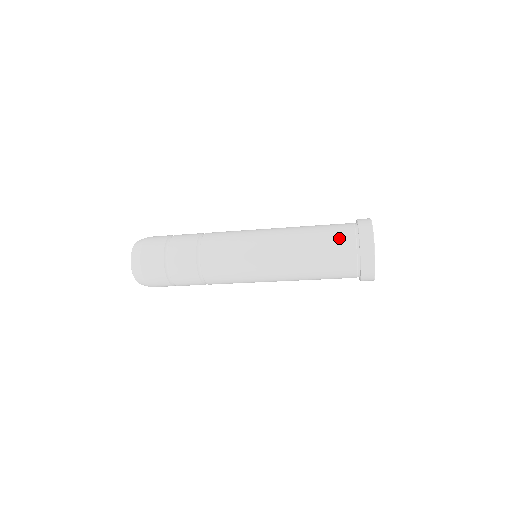
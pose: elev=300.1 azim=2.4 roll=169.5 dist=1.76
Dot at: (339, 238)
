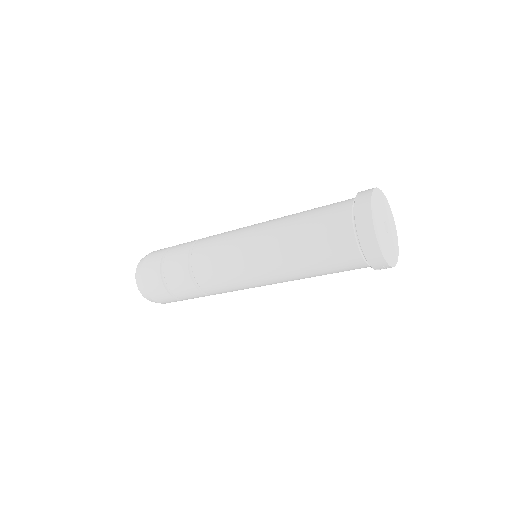
Dot at: (333, 229)
